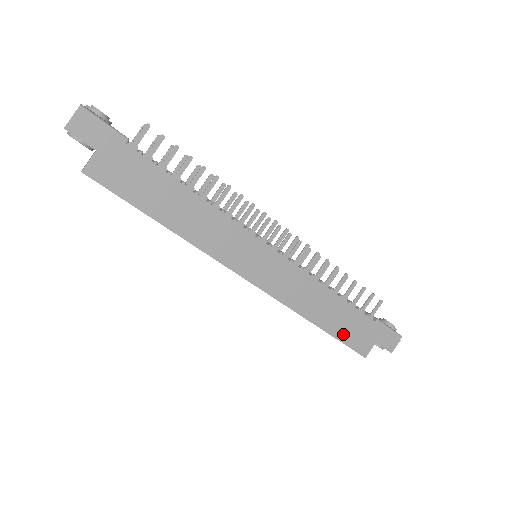
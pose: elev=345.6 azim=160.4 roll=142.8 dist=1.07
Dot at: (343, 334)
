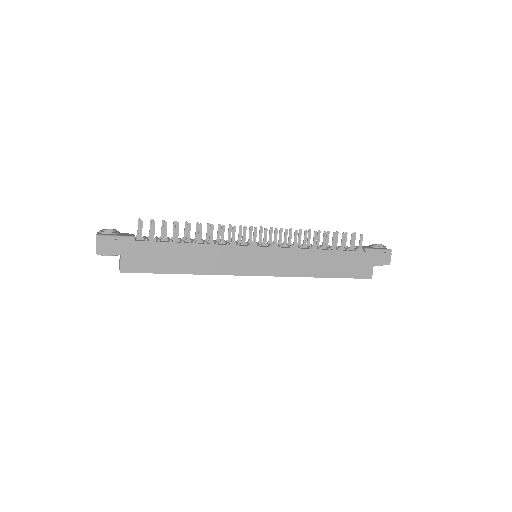
Dot at: (346, 272)
